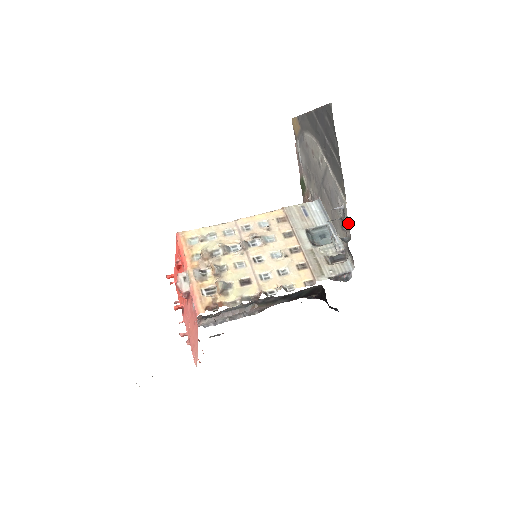
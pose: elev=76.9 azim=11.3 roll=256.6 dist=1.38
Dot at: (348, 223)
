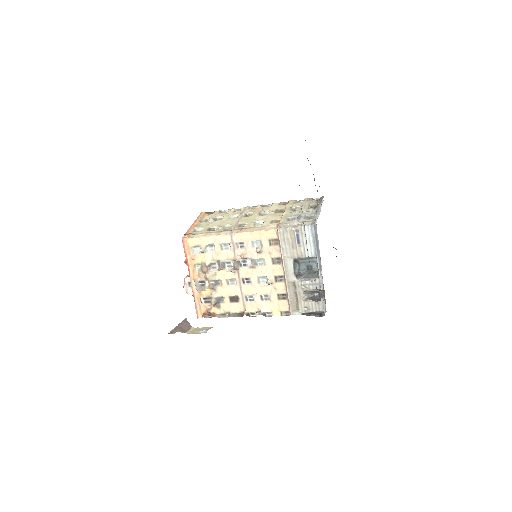
Dot at: occluded
